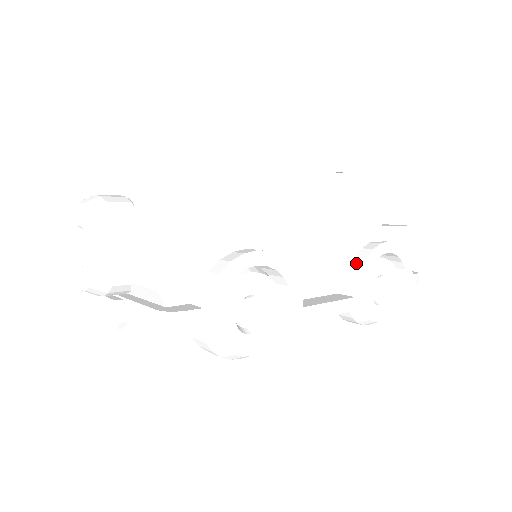
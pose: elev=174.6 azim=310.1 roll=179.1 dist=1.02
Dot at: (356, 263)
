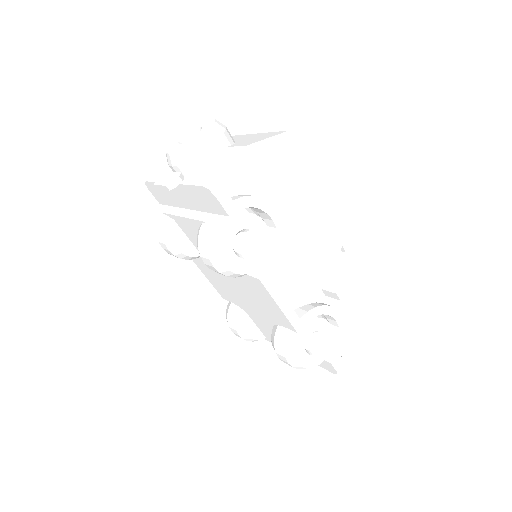
Dot at: (315, 304)
